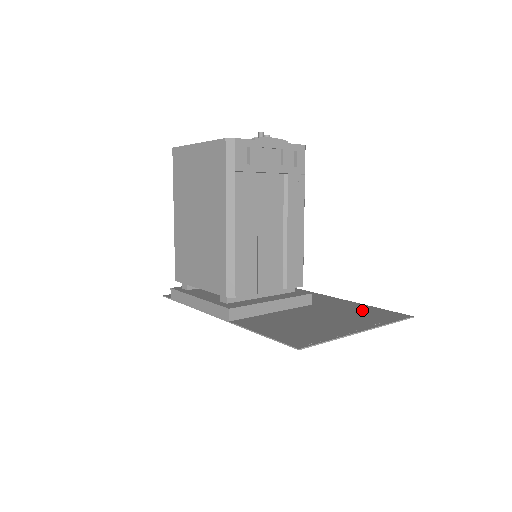
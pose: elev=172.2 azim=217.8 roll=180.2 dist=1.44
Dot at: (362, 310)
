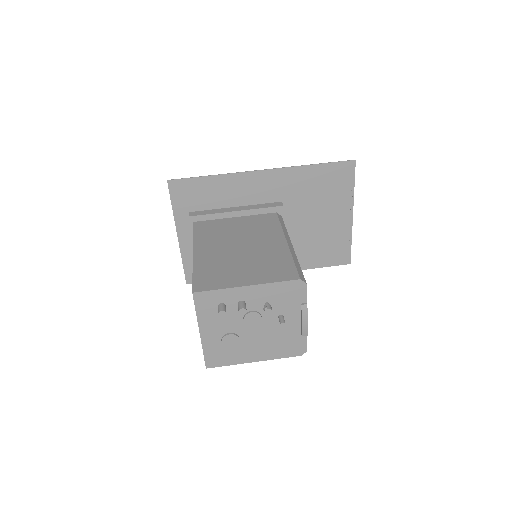
Dot at: (320, 181)
